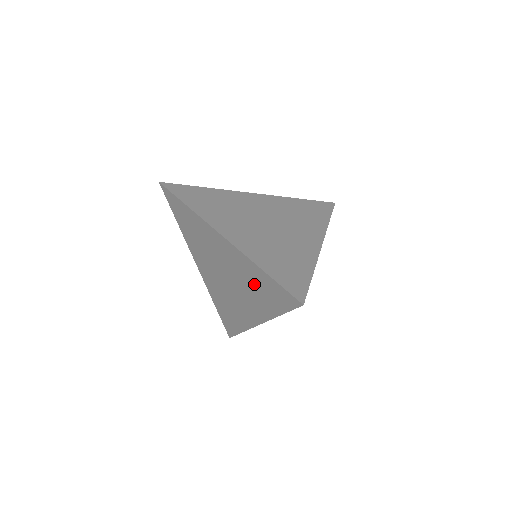
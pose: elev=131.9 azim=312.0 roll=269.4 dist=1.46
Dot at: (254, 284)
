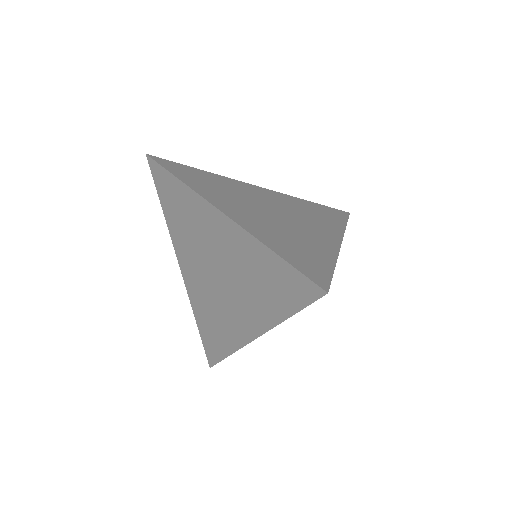
Dot at: (256, 276)
